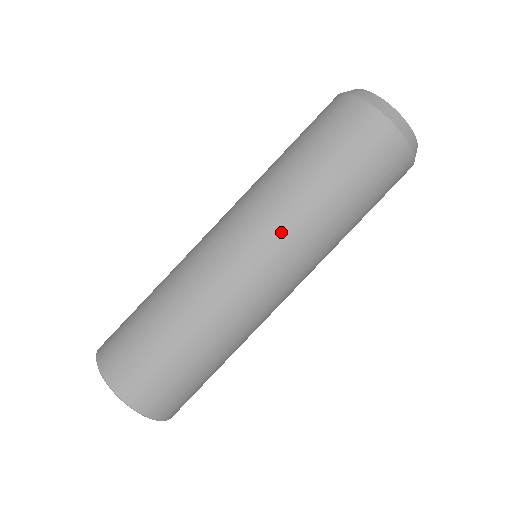
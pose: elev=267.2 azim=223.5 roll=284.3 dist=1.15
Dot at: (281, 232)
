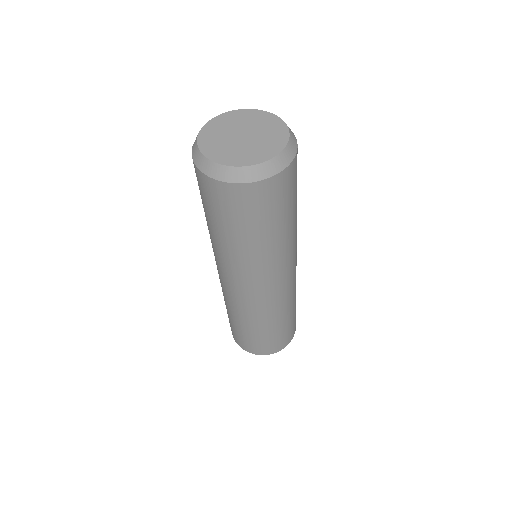
Dot at: (285, 262)
